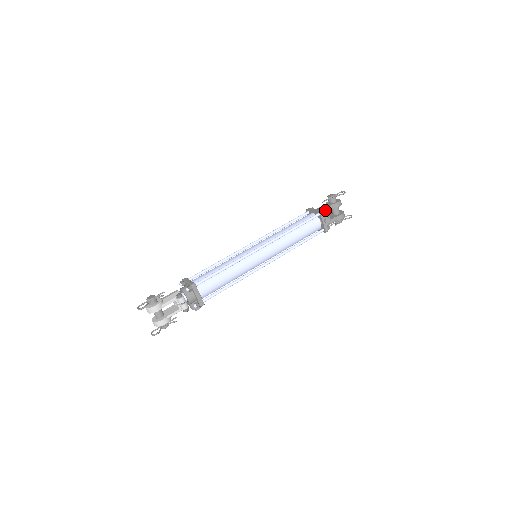
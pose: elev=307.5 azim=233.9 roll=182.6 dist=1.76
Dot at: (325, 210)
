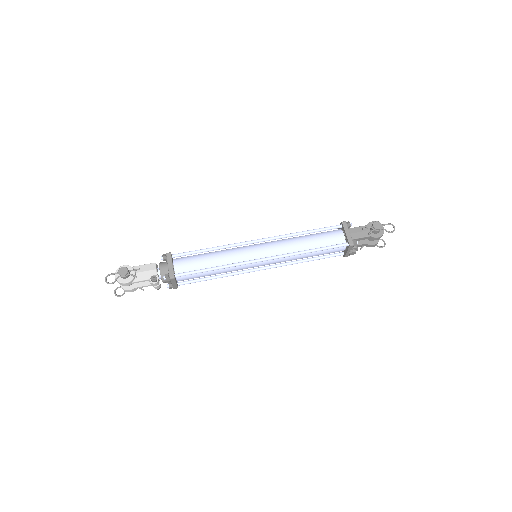
Dot at: occluded
